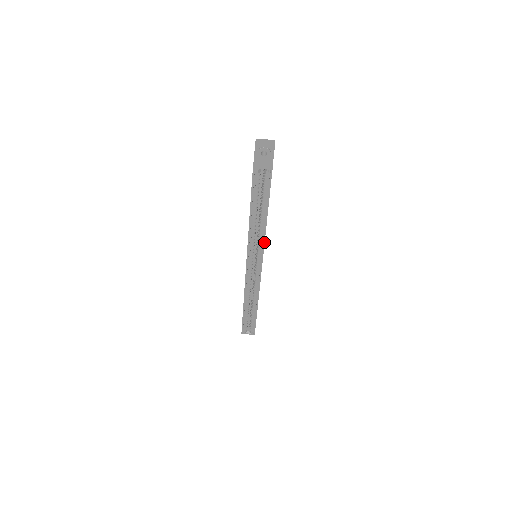
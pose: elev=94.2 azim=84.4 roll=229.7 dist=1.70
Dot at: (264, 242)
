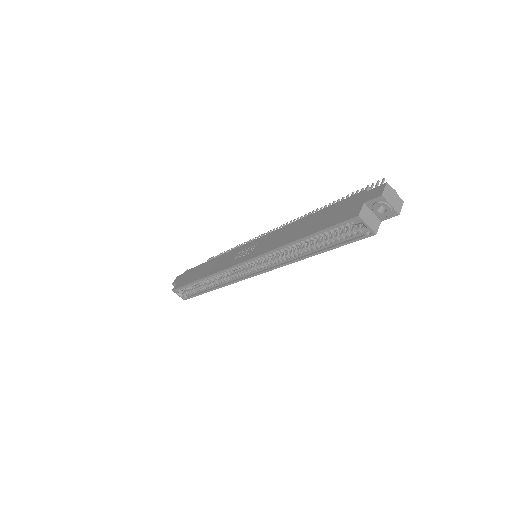
Dot at: (282, 266)
